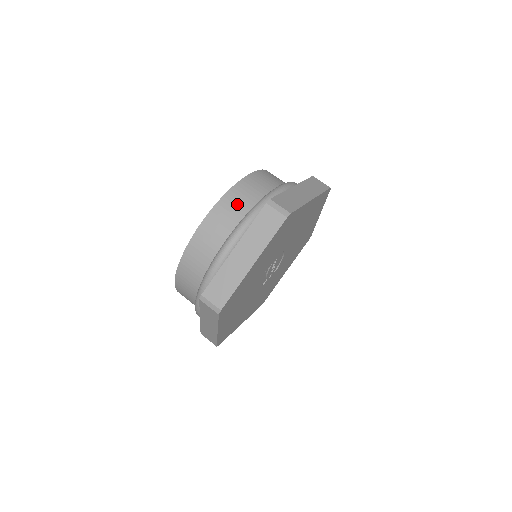
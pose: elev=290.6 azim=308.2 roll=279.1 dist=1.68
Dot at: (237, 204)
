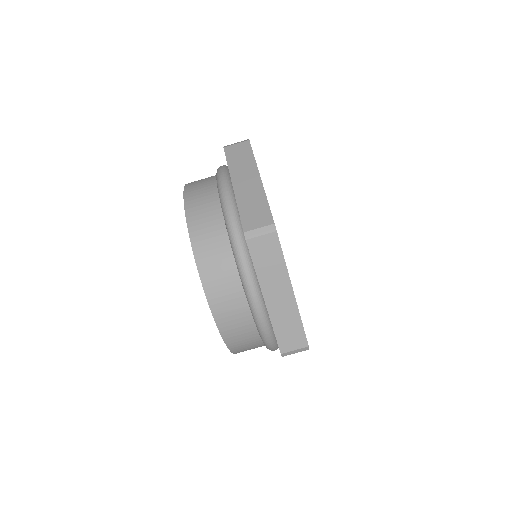
Dot at: (246, 344)
